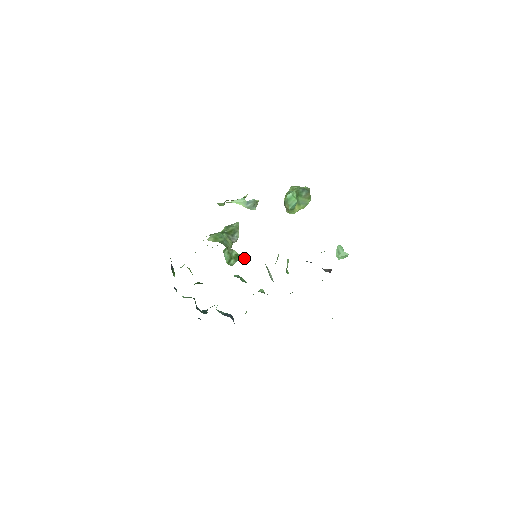
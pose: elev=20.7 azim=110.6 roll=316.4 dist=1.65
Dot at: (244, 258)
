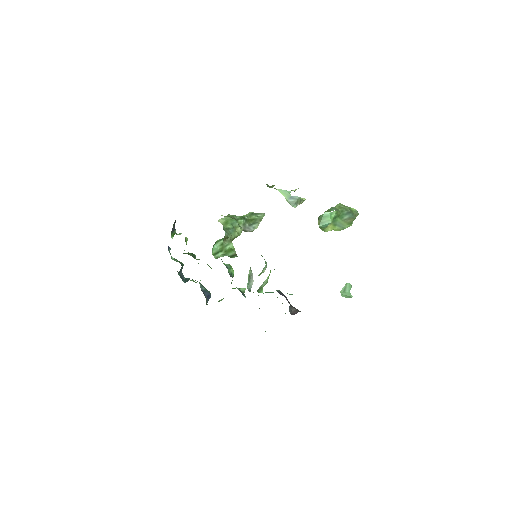
Dot at: (234, 256)
